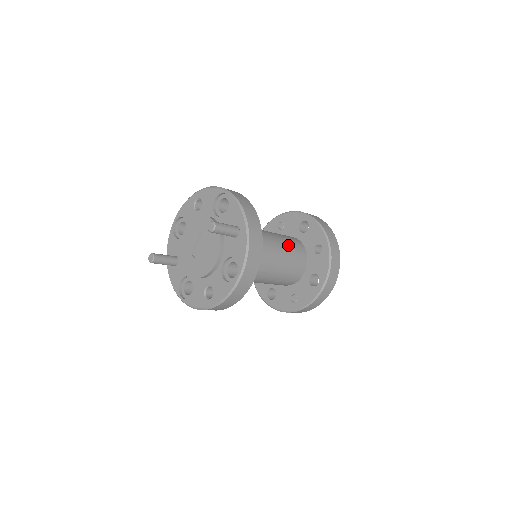
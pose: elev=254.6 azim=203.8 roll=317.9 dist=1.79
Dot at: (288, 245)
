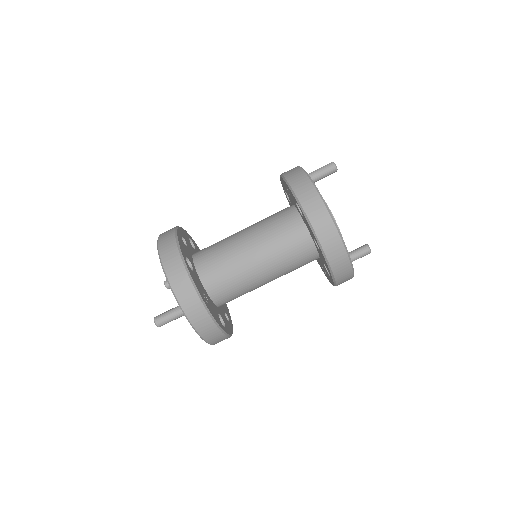
Dot at: (279, 248)
